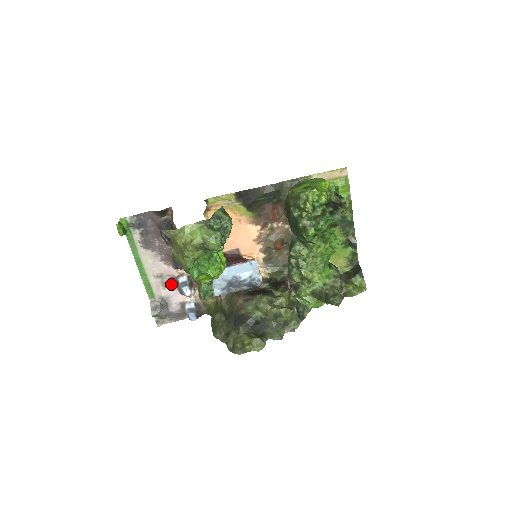
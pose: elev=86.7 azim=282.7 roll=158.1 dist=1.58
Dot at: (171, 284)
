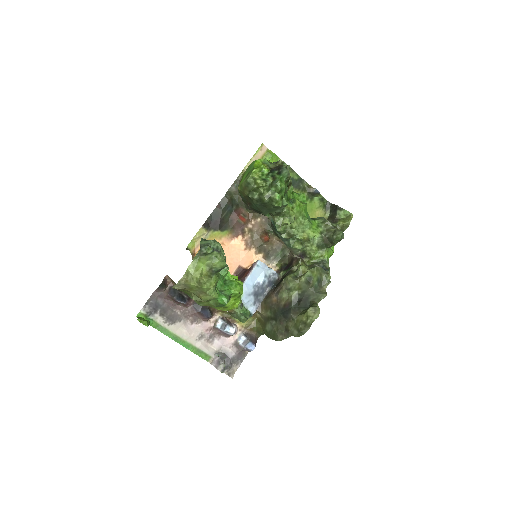
Dot at: (214, 336)
